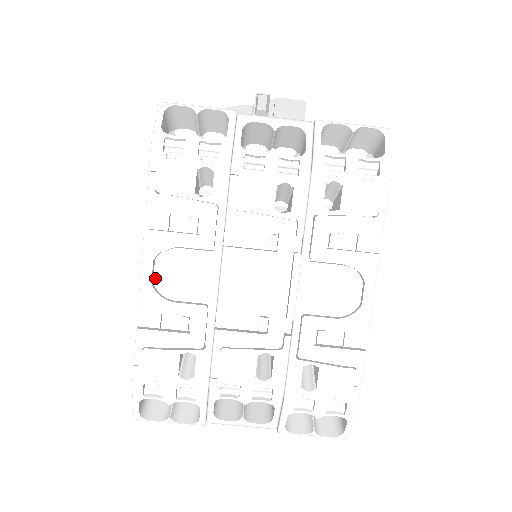
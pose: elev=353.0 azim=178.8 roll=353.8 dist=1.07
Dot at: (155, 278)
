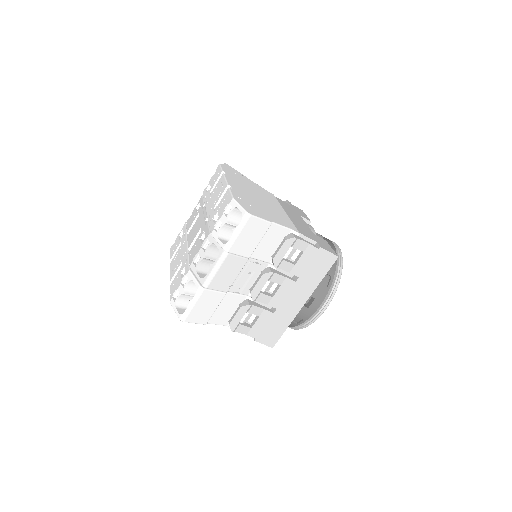
Dot at: (173, 269)
